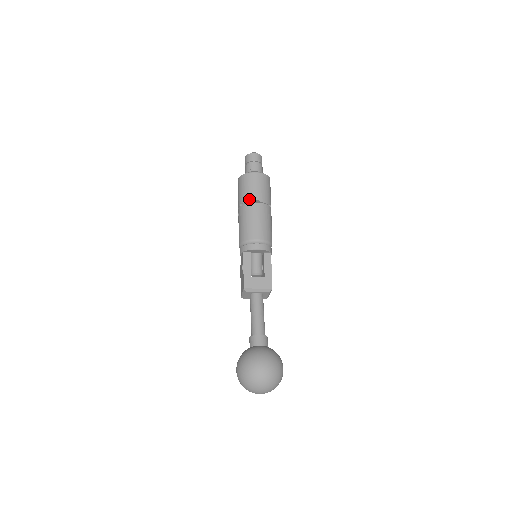
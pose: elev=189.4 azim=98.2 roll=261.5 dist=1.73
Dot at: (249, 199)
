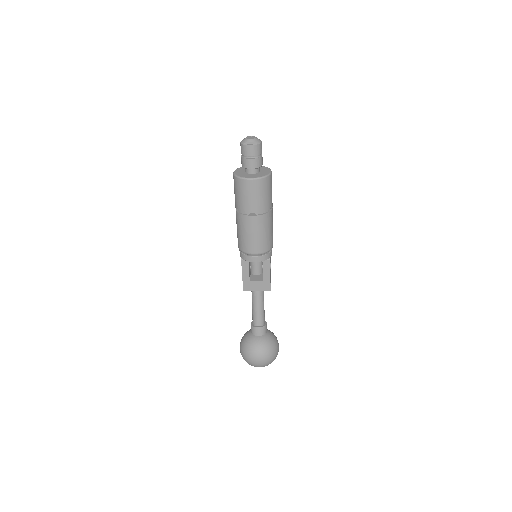
Dot at: (244, 211)
